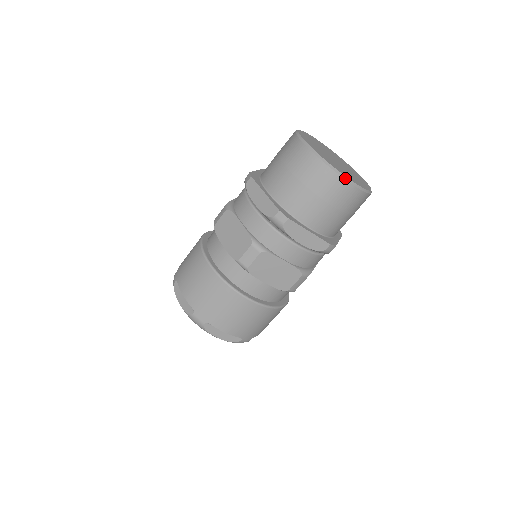
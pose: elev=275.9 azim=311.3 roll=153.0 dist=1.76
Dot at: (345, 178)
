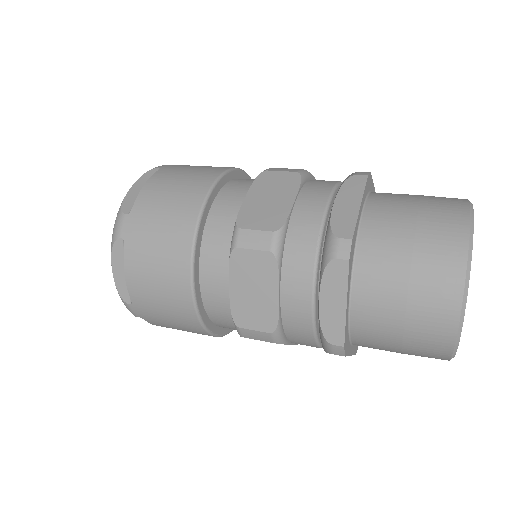
Dot at: occluded
